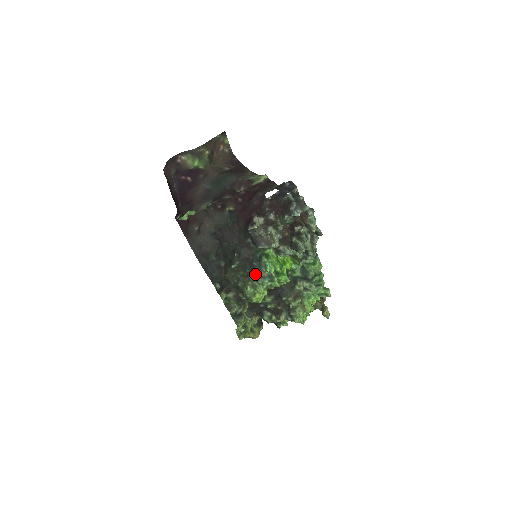
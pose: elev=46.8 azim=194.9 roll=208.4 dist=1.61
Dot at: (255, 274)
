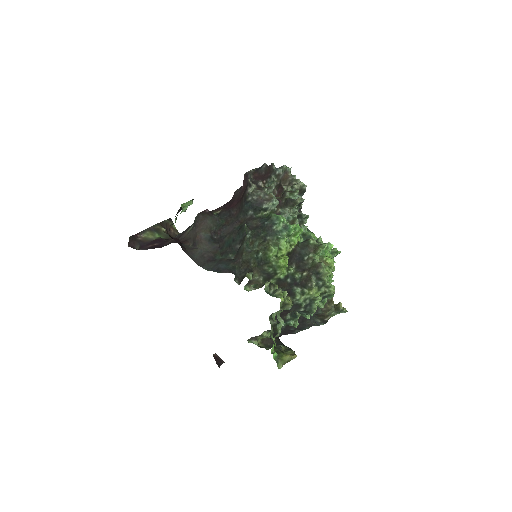
Dot at: (271, 231)
